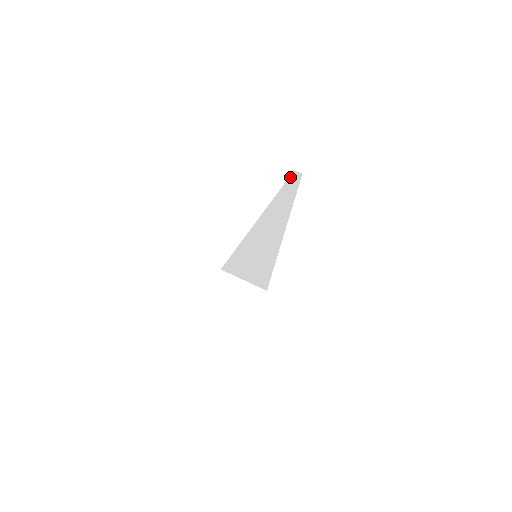
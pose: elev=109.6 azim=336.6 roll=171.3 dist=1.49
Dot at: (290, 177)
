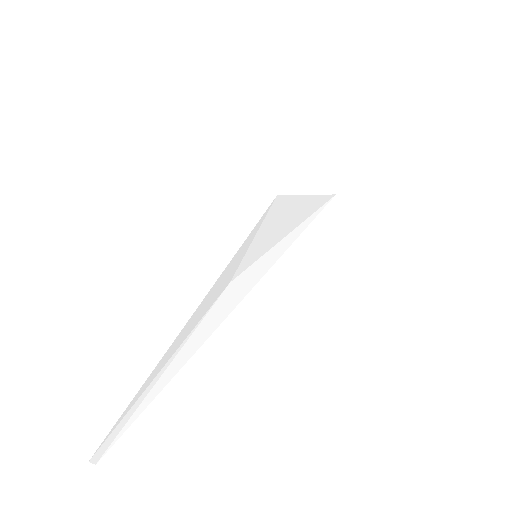
Dot at: (101, 444)
